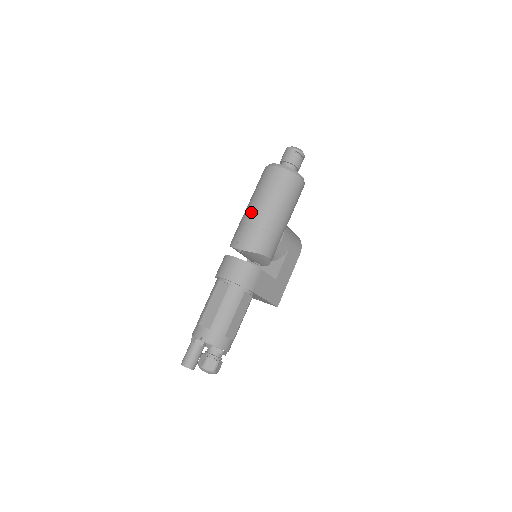
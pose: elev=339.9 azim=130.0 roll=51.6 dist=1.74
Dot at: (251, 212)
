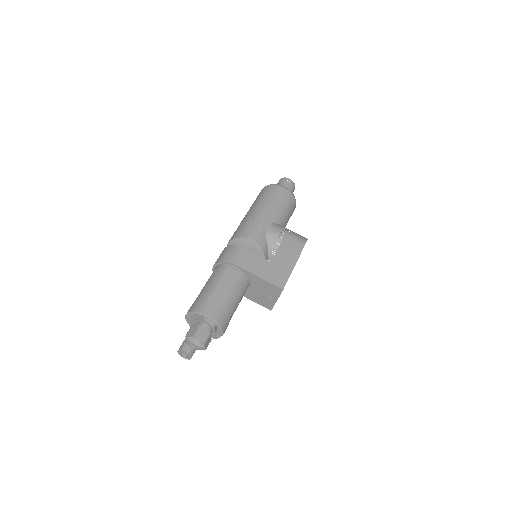
Dot at: occluded
